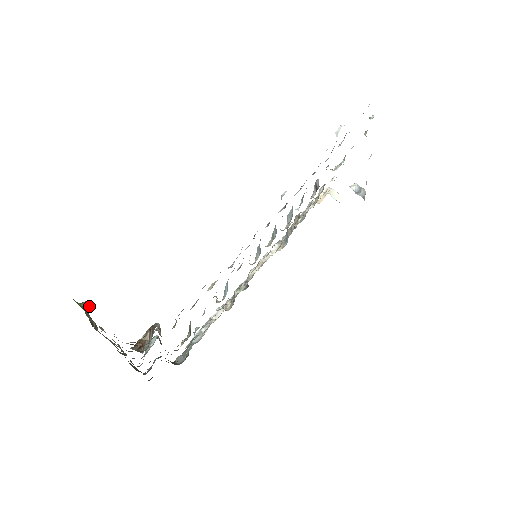
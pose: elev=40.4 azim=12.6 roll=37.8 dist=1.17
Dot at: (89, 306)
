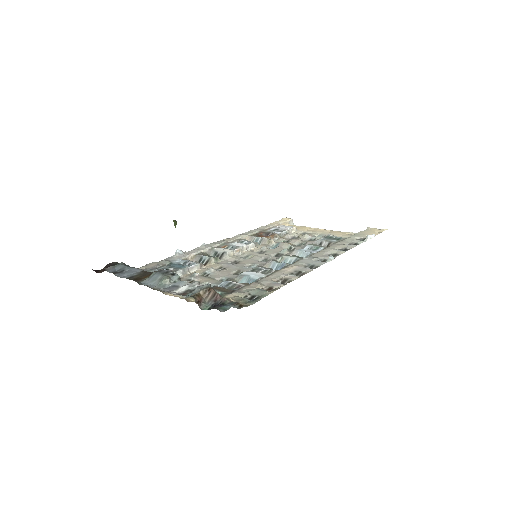
Dot at: occluded
